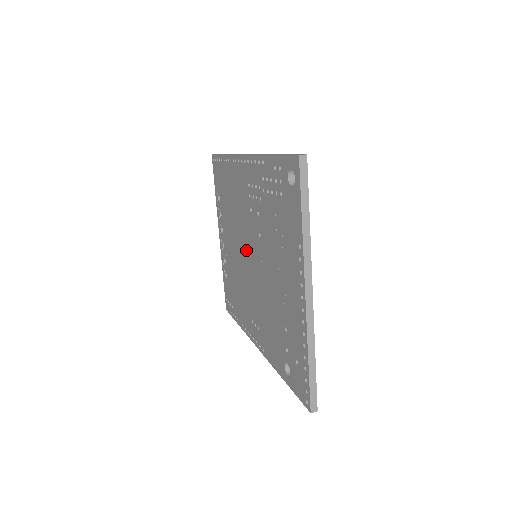
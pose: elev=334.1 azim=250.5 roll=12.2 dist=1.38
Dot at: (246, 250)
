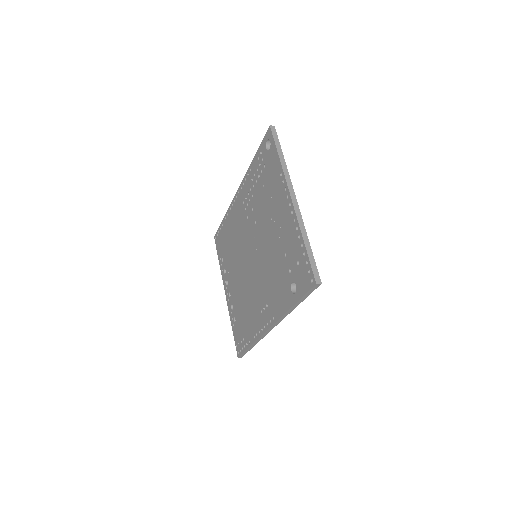
Dot at: (248, 256)
